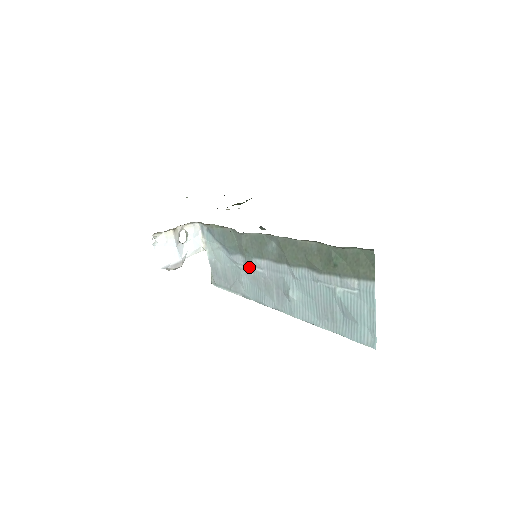
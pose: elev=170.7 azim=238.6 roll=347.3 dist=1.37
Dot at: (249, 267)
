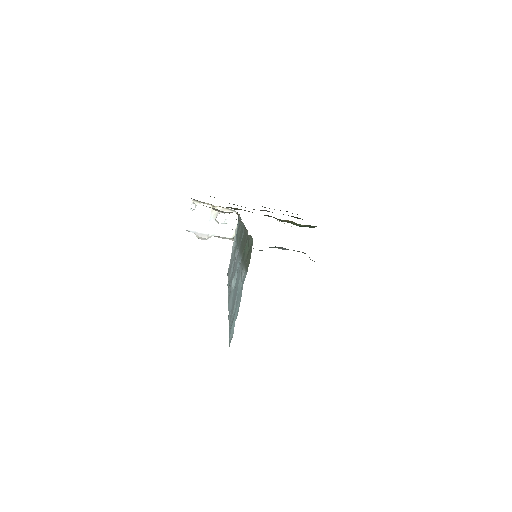
Dot at: (235, 255)
